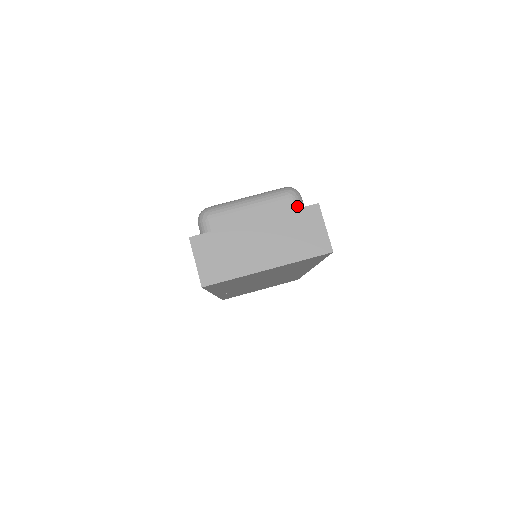
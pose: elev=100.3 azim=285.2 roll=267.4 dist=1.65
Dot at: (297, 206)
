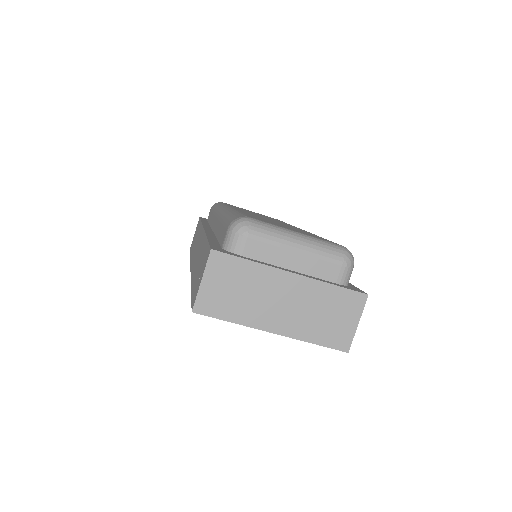
Dot at: (344, 279)
